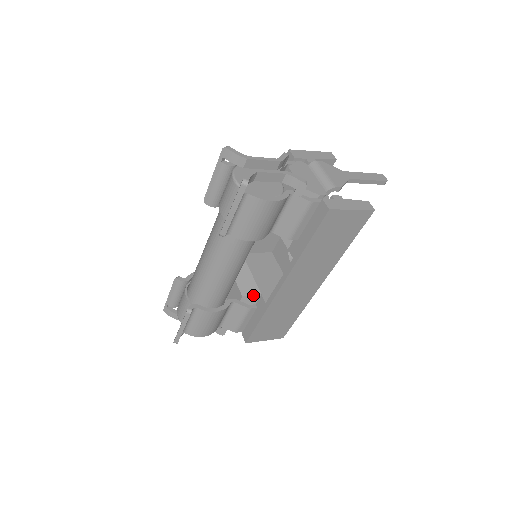
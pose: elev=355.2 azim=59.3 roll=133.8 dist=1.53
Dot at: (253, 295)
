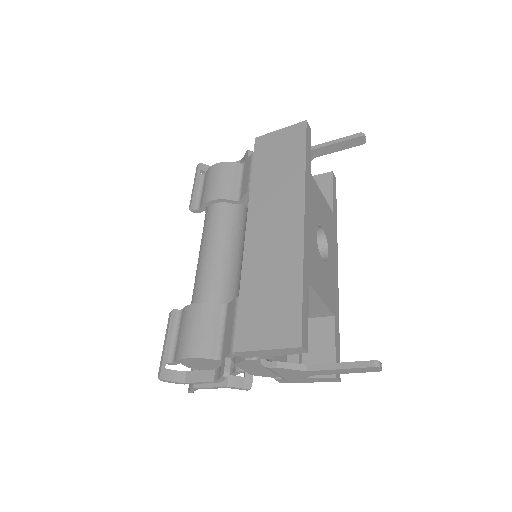
Dot at: occluded
